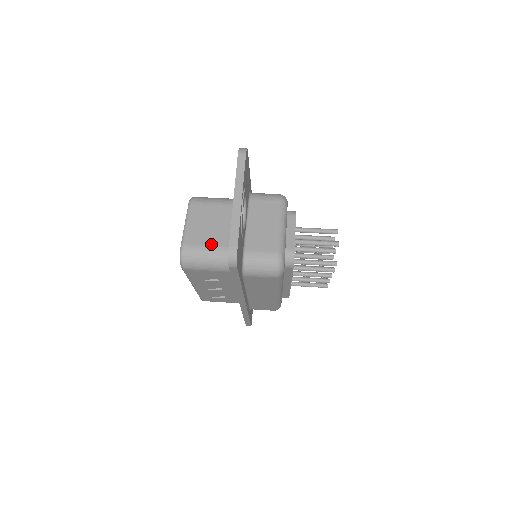
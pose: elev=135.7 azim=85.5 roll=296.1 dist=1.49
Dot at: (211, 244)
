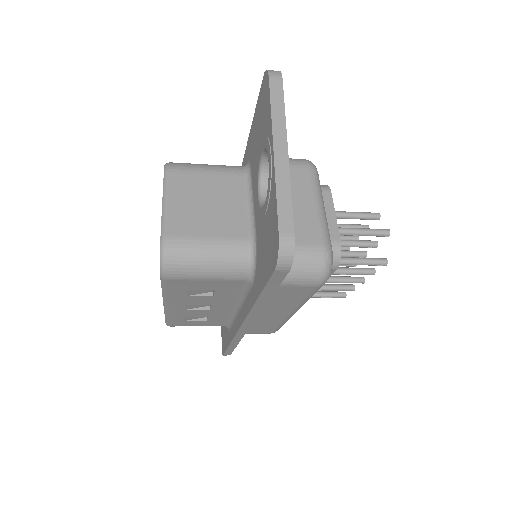
Dot at: (213, 235)
